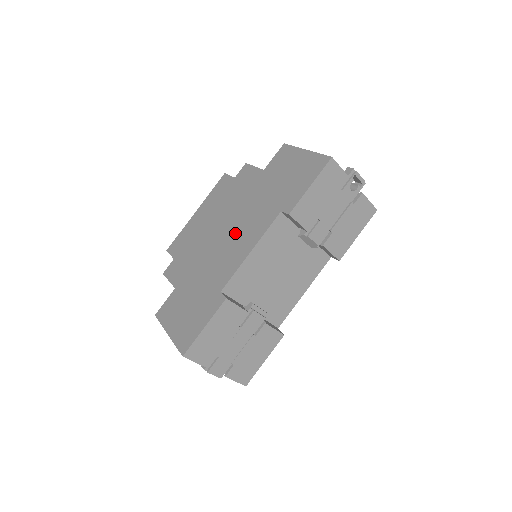
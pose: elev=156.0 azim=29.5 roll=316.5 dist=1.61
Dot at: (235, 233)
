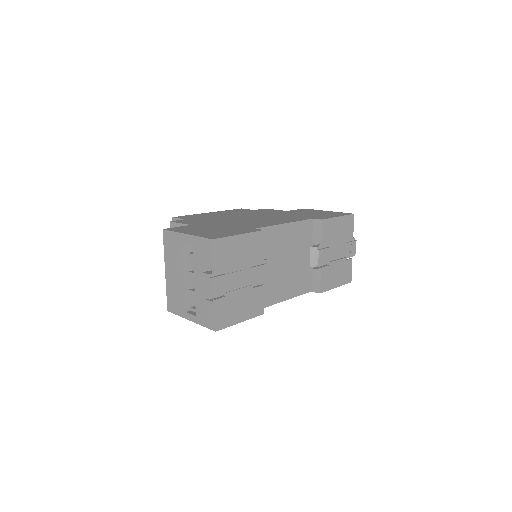
Dot at: (264, 219)
